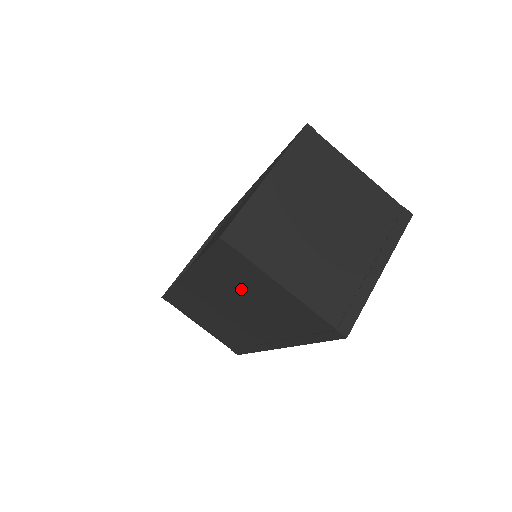
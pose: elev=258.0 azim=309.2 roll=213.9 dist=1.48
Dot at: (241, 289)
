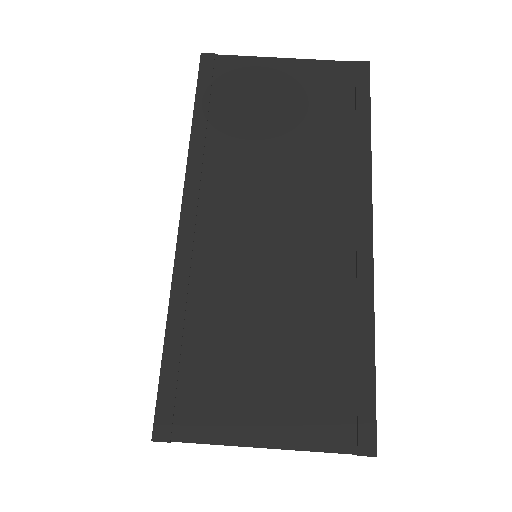
Dot at: (256, 127)
